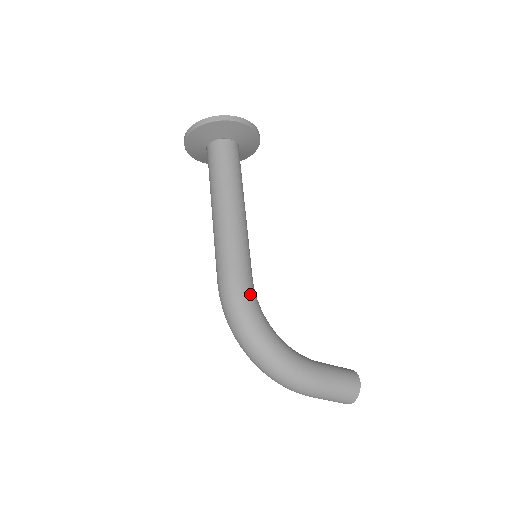
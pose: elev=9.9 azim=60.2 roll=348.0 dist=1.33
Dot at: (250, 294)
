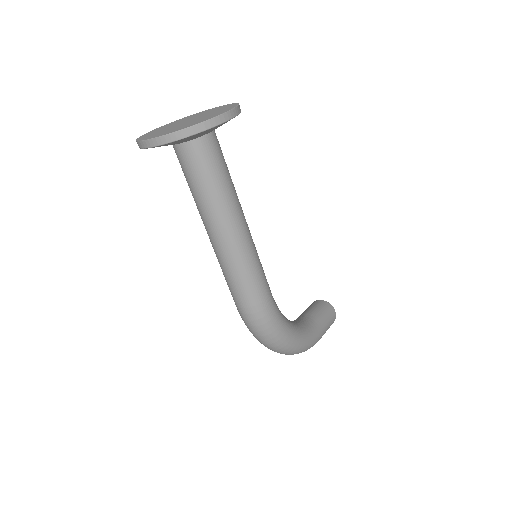
Dot at: (277, 310)
